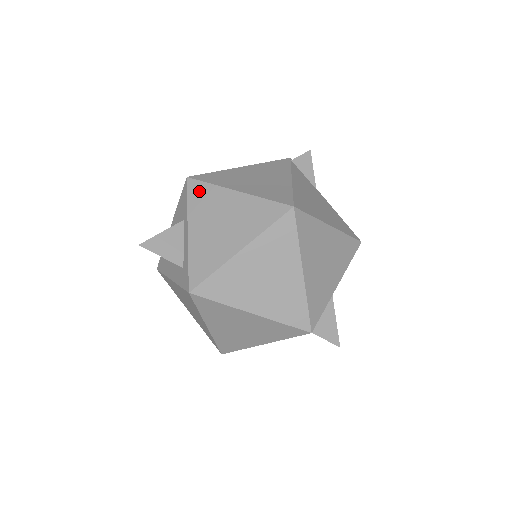
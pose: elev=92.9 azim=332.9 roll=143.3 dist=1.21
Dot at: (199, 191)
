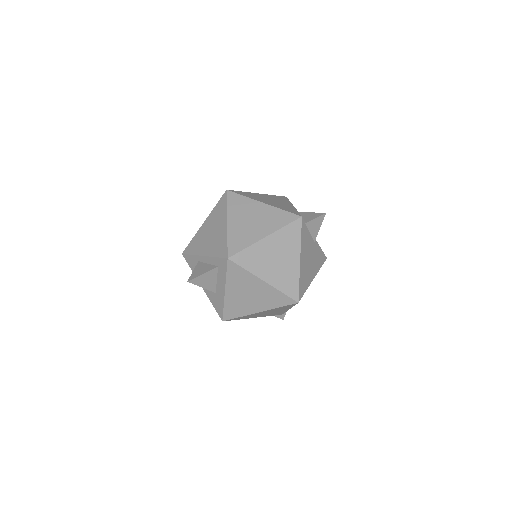
Dot at: (191, 246)
